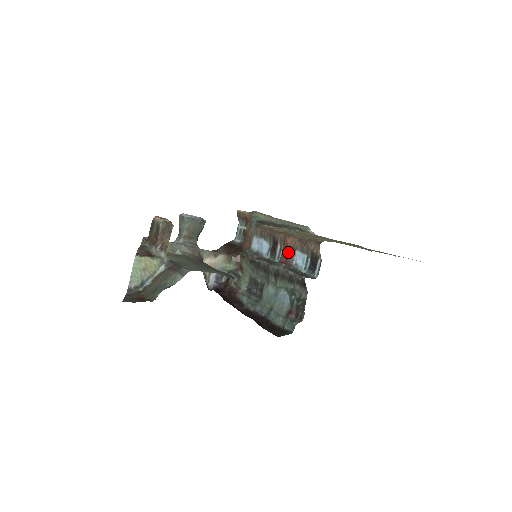
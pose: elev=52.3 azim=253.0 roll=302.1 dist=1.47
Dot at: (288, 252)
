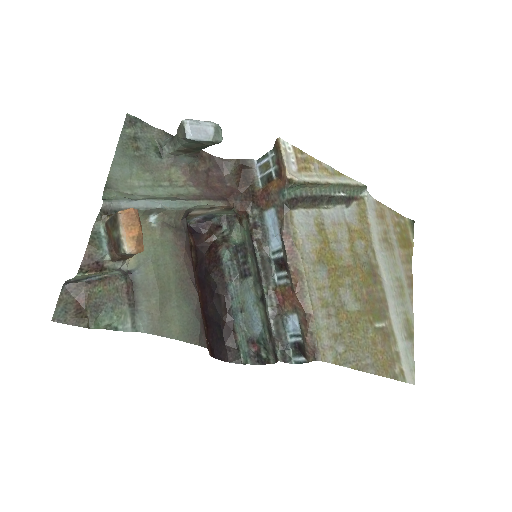
Dot at: (288, 302)
